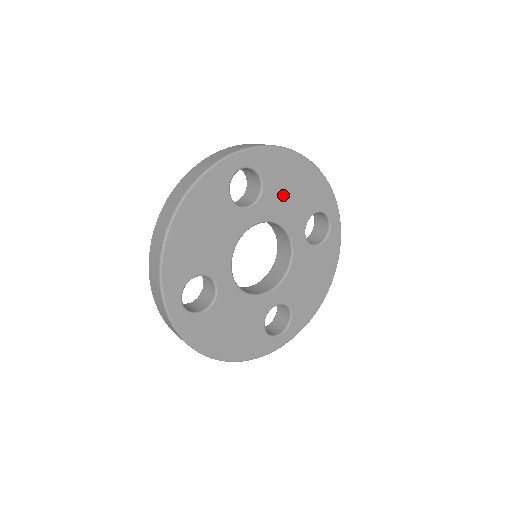
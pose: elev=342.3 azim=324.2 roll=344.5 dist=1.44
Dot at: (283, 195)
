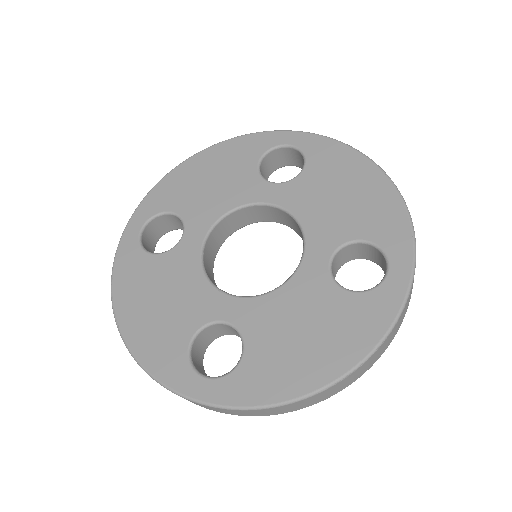
Dot at: (324, 193)
